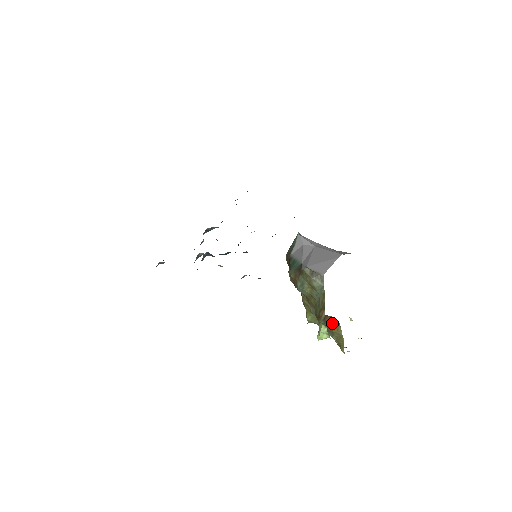
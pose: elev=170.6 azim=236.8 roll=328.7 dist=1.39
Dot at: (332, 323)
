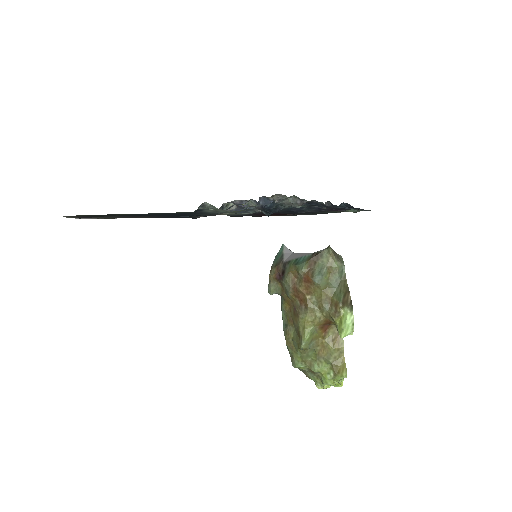
Dot at: (332, 336)
